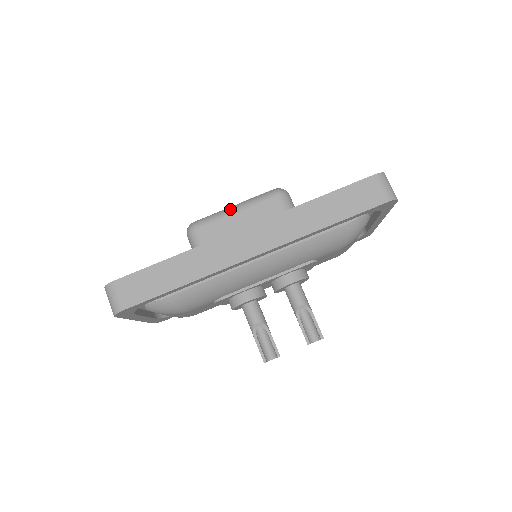
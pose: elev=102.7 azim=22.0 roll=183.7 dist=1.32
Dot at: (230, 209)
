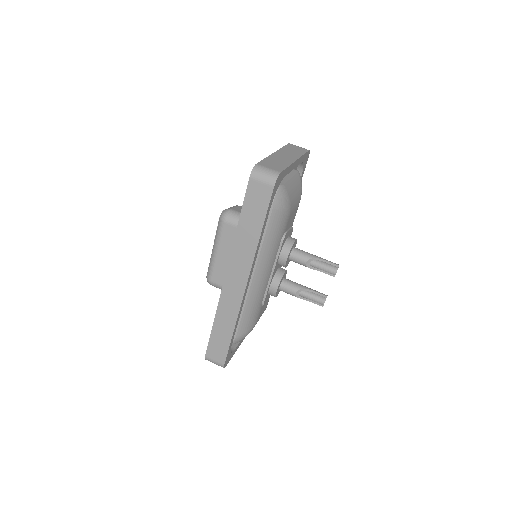
Dot at: (213, 254)
